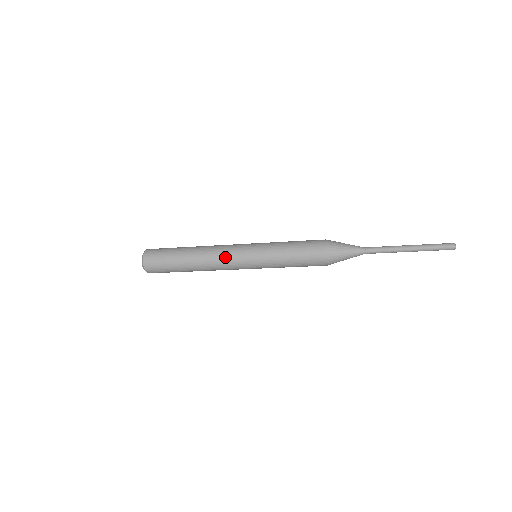
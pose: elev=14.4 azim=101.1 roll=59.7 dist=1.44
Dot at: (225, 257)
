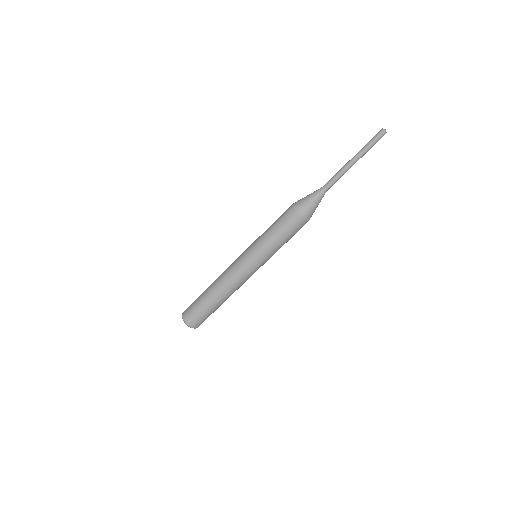
Dot at: (232, 270)
